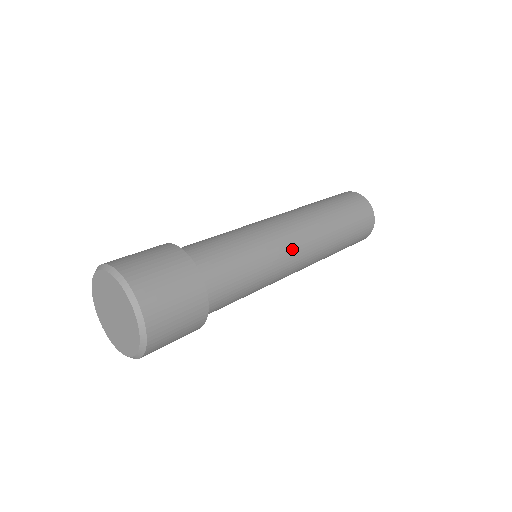
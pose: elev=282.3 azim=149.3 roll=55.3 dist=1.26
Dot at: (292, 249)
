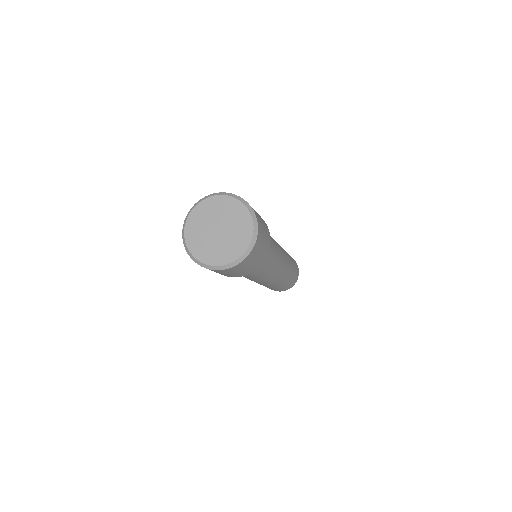
Dot at: (282, 257)
